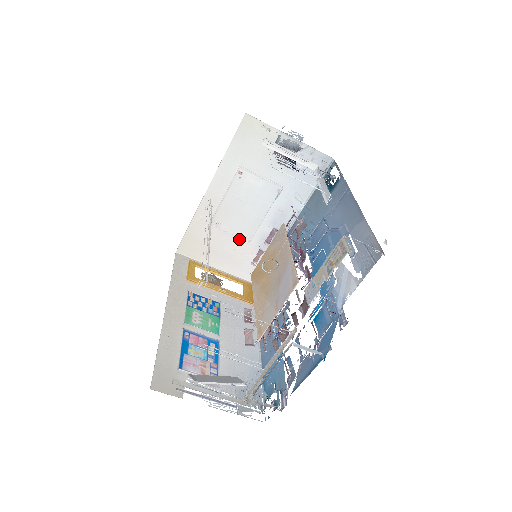
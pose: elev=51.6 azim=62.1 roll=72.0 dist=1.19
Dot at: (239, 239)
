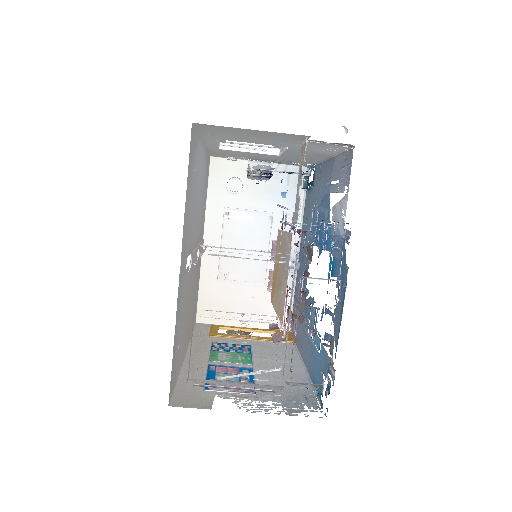
Dot at: (253, 284)
